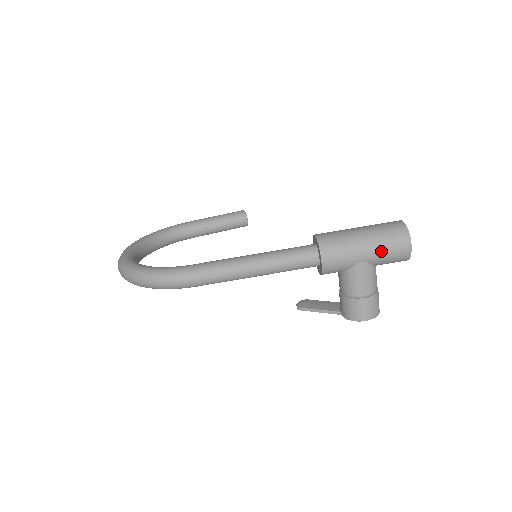
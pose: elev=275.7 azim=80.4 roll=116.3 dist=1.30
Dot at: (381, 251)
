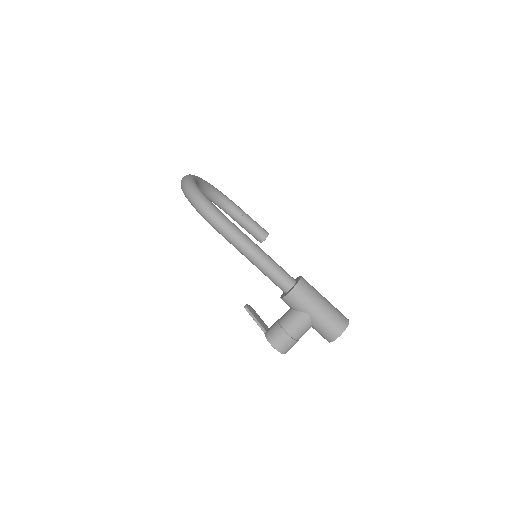
Dot at: (324, 320)
